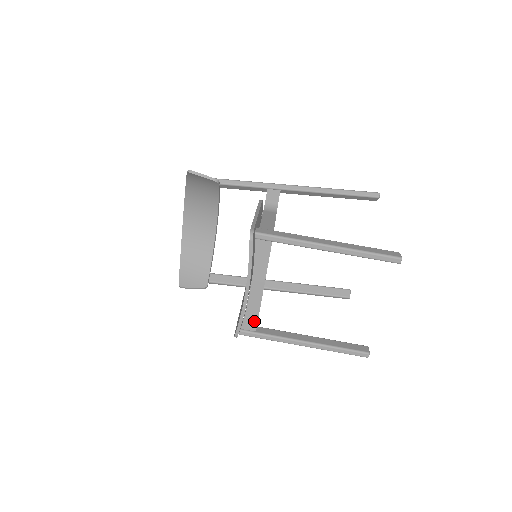
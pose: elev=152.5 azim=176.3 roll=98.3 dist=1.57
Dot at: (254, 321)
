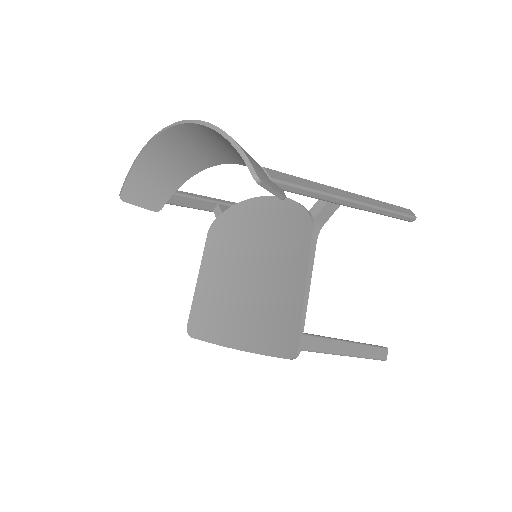
Dot at: occluded
